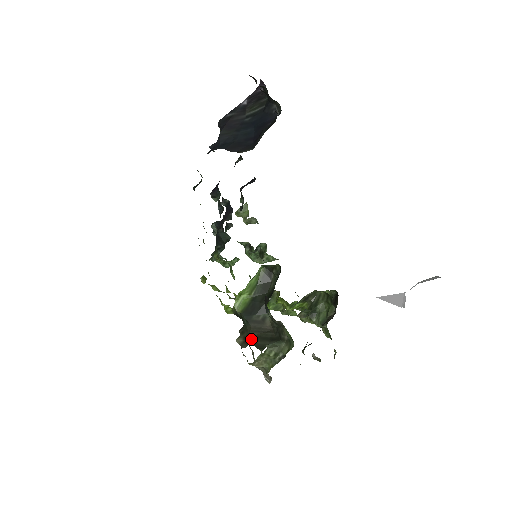
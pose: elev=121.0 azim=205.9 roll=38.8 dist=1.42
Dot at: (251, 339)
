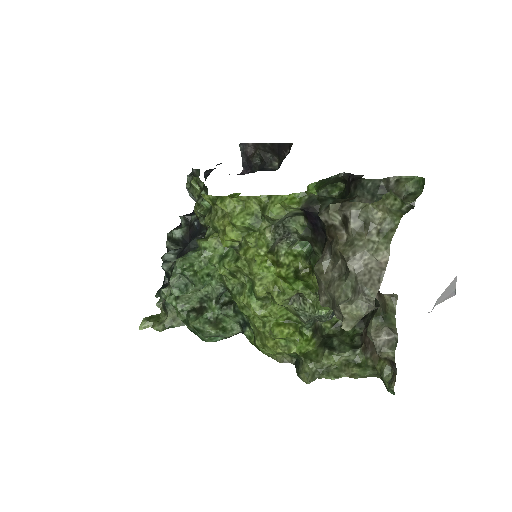
Dot at: (356, 196)
